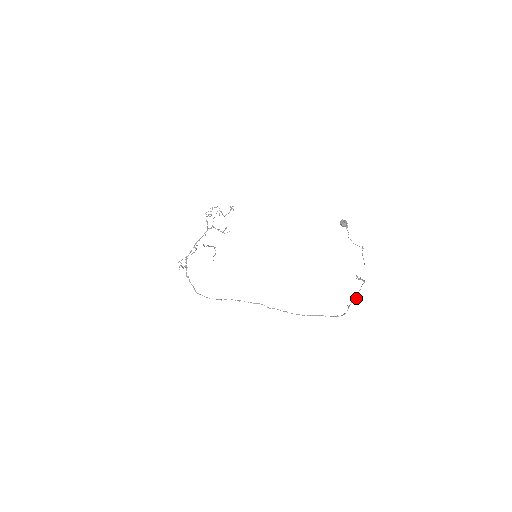
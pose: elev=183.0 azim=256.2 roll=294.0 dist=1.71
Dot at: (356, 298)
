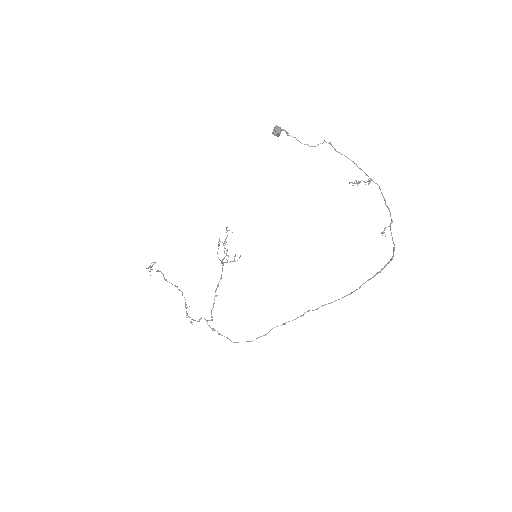
Dot at: occluded
